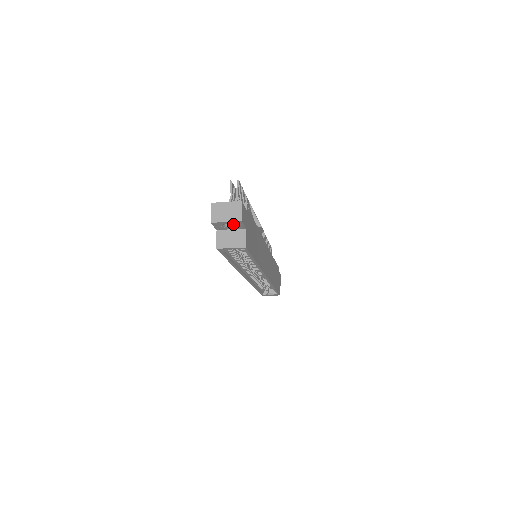
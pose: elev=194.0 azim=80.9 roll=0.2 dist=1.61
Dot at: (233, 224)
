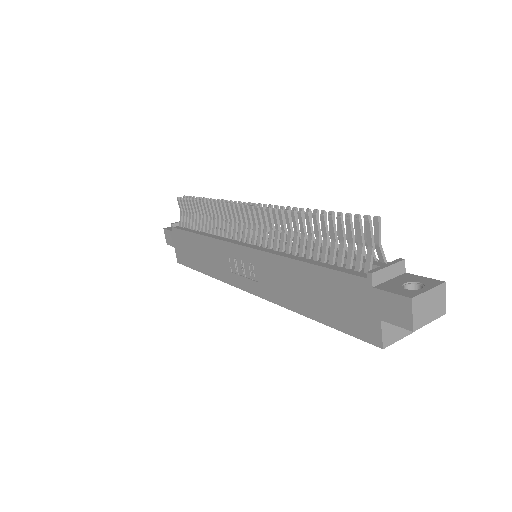
Dot at: occluded
